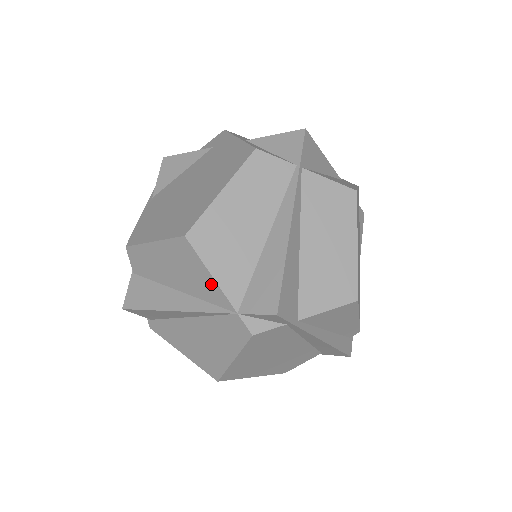
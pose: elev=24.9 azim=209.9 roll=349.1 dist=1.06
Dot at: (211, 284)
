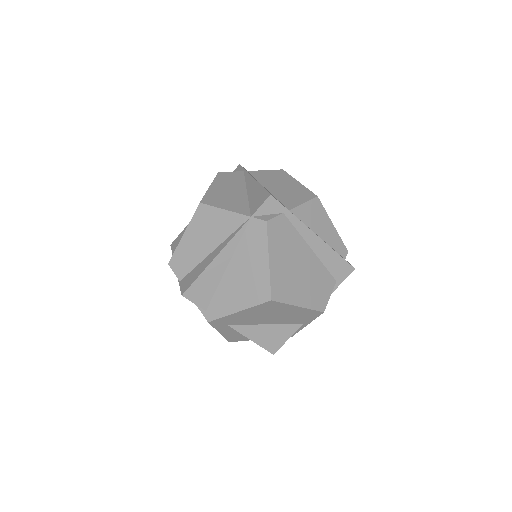
Dot at: (228, 216)
